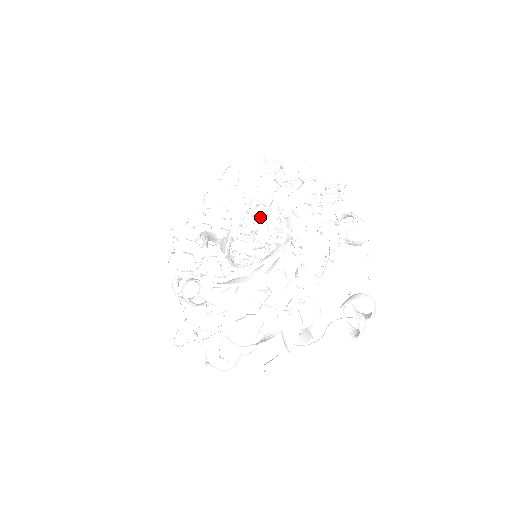
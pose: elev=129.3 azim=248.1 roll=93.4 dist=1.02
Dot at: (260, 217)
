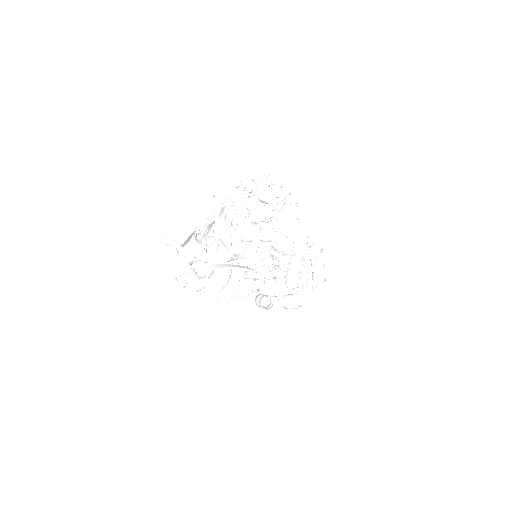
Dot at: occluded
